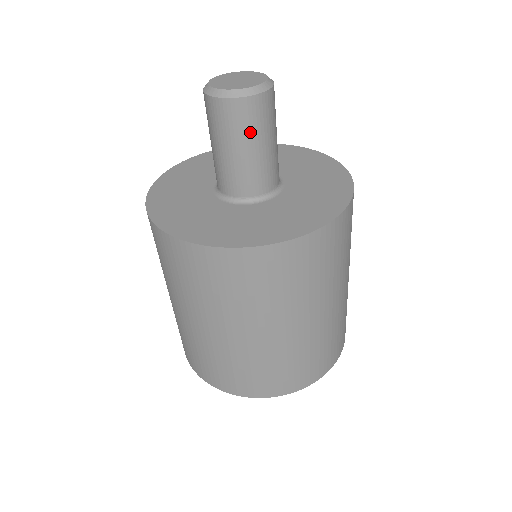
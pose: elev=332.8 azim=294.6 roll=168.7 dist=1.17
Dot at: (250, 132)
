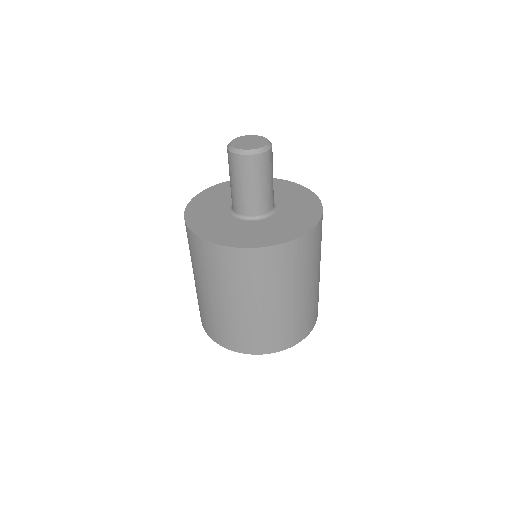
Dot at: (269, 171)
